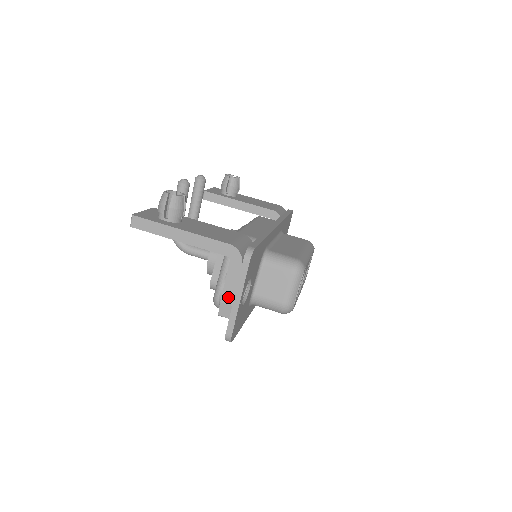
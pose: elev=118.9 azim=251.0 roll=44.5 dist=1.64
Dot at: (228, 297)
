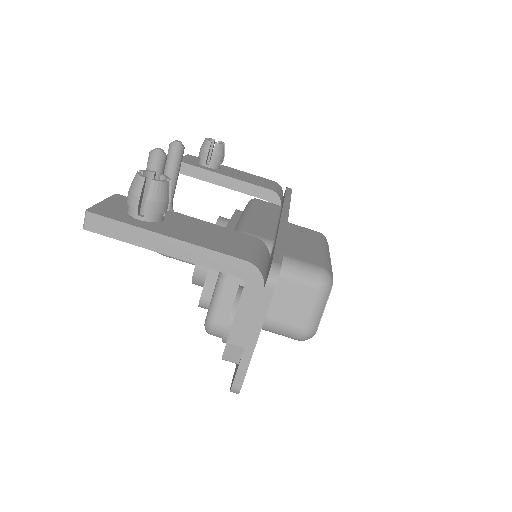
Dot at: (239, 336)
